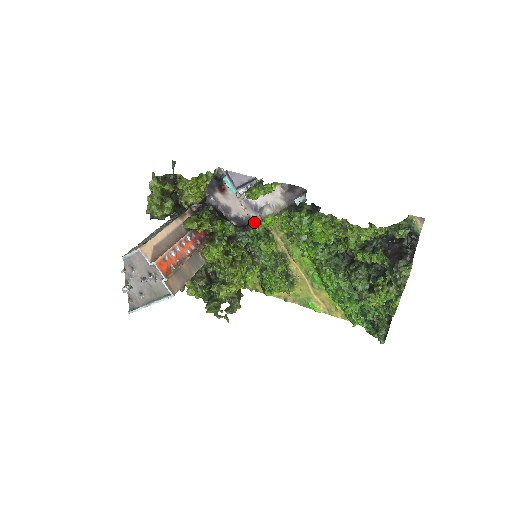
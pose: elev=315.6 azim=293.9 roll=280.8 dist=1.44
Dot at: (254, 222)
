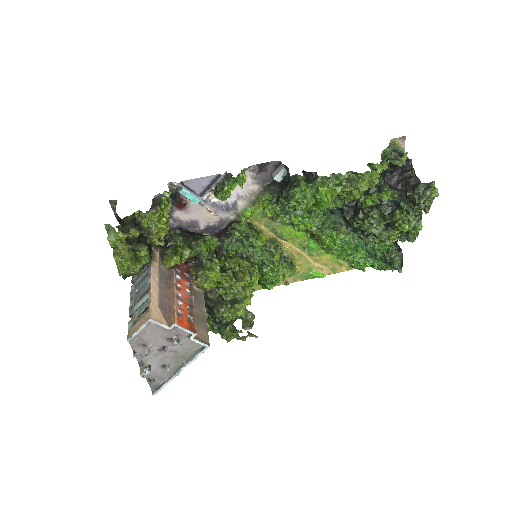
Dot at: (231, 223)
